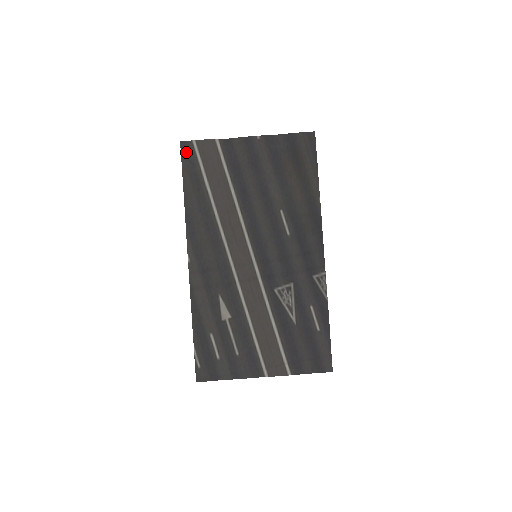
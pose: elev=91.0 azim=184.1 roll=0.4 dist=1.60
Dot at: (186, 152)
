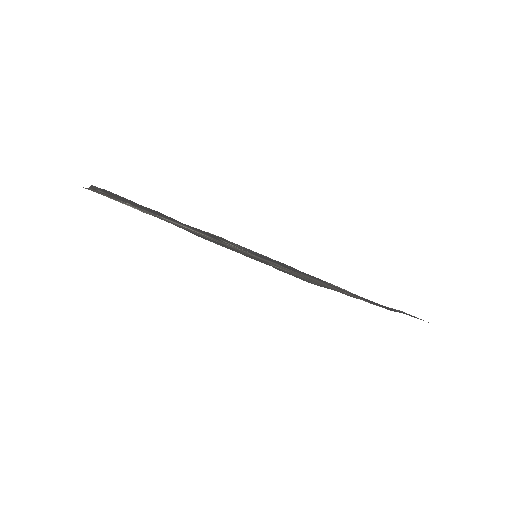
Dot at: occluded
